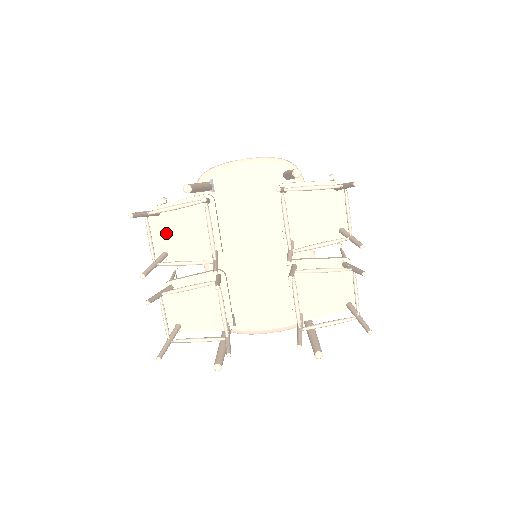
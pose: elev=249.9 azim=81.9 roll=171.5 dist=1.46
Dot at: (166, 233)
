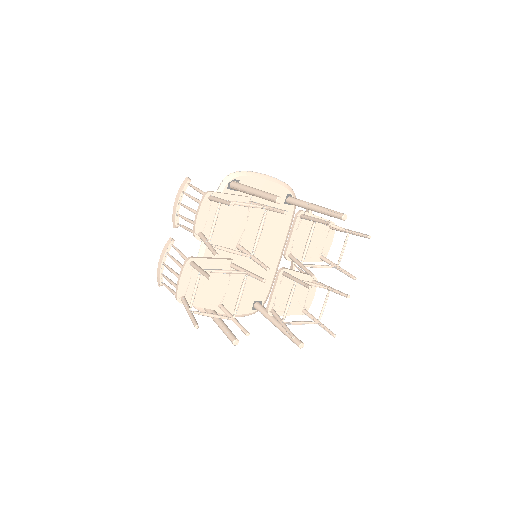
Dot at: (210, 217)
